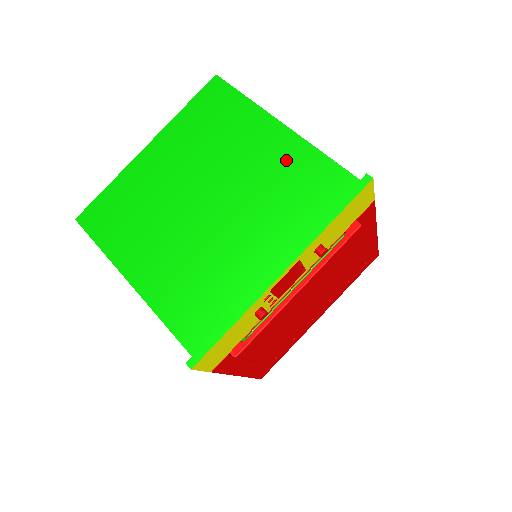
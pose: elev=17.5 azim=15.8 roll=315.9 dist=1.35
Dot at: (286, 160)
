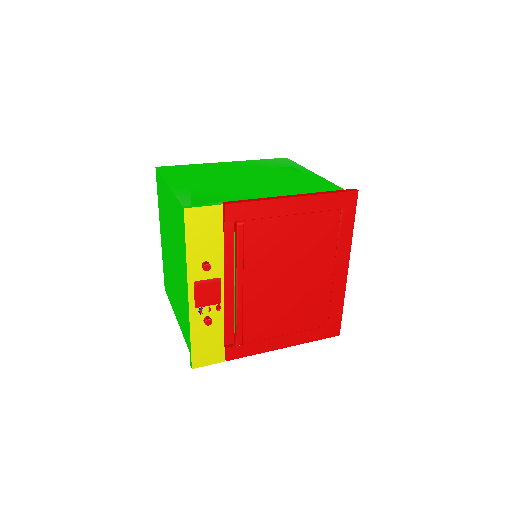
Dot at: (174, 213)
